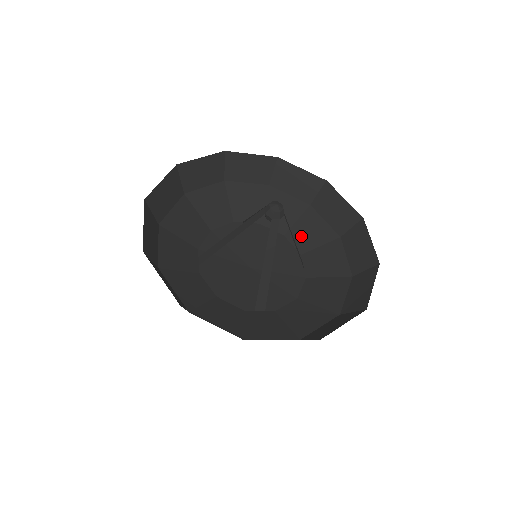
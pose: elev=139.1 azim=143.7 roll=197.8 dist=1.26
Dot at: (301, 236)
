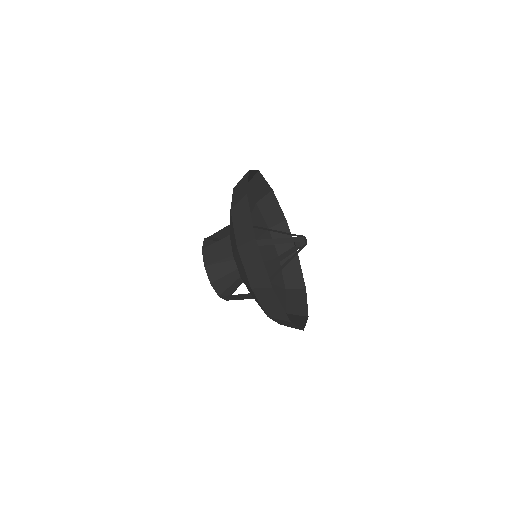
Dot at: (261, 248)
